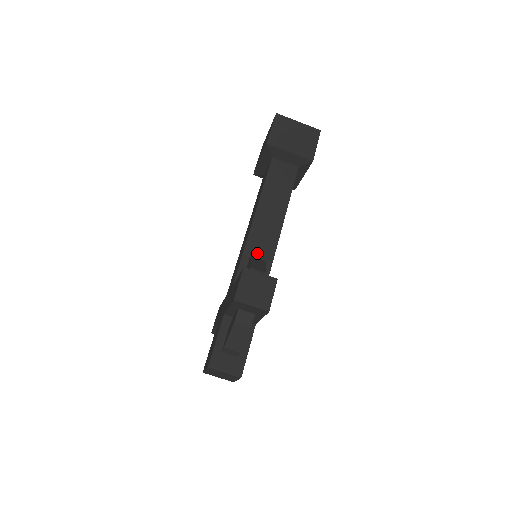
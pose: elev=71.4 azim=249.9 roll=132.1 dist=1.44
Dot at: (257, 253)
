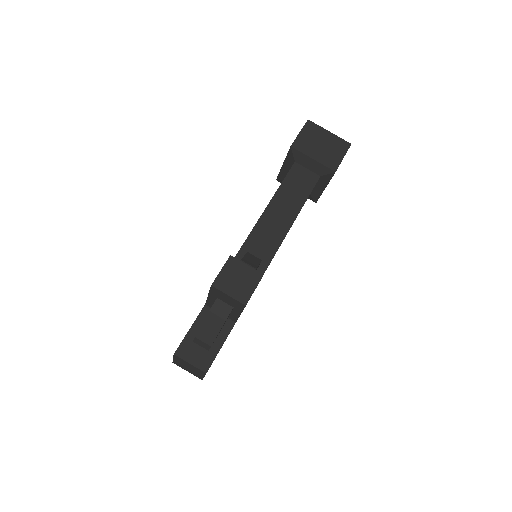
Dot at: (256, 251)
